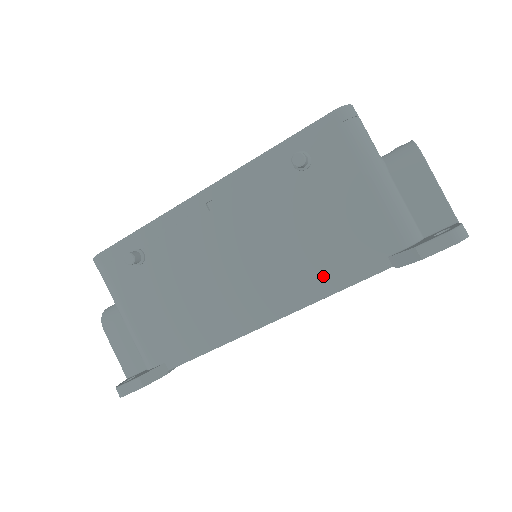
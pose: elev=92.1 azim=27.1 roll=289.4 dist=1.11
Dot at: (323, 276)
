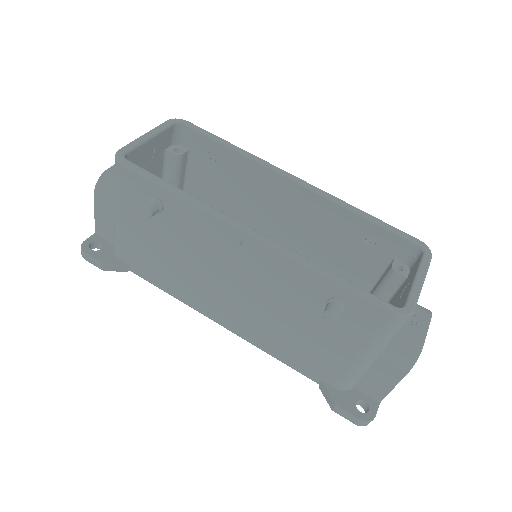
Dot at: (276, 347)
